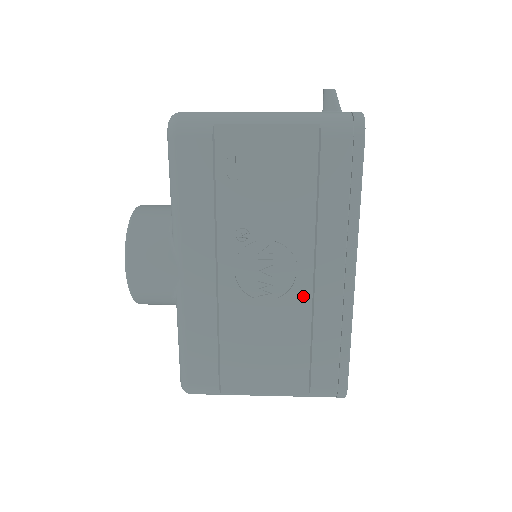
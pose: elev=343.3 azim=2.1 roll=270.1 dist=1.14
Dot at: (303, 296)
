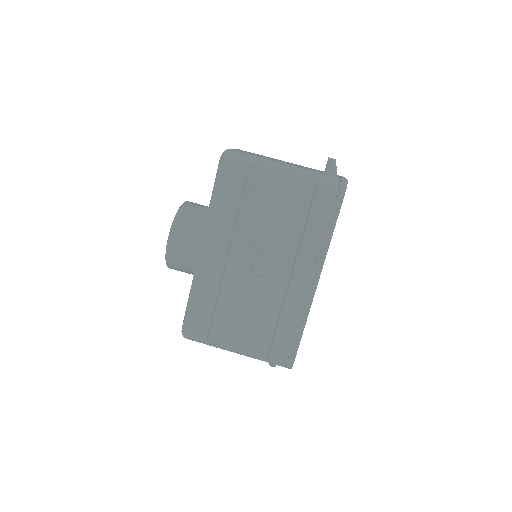
Dot at: (280, 290)
